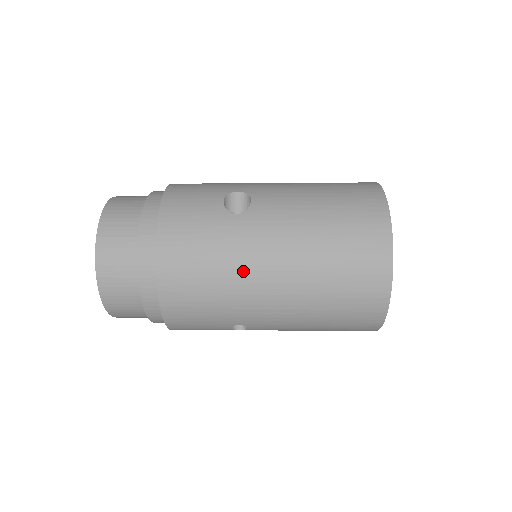
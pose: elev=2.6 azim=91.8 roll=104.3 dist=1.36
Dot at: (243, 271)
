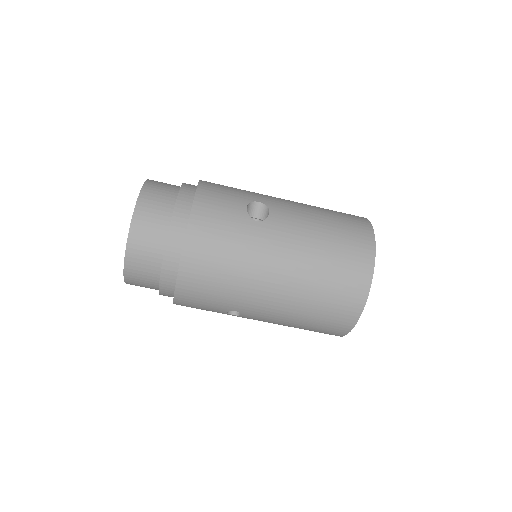
Dot at: (253, 269)
